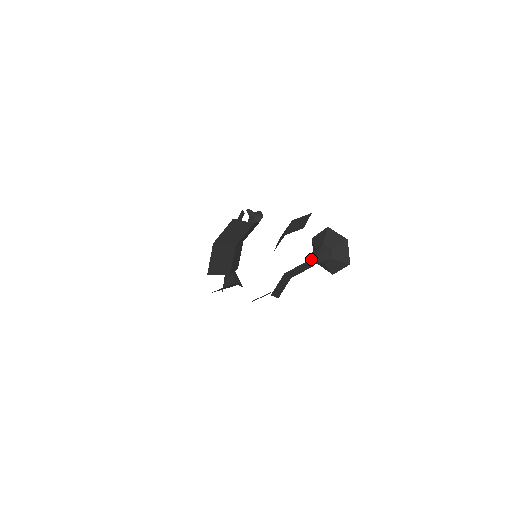
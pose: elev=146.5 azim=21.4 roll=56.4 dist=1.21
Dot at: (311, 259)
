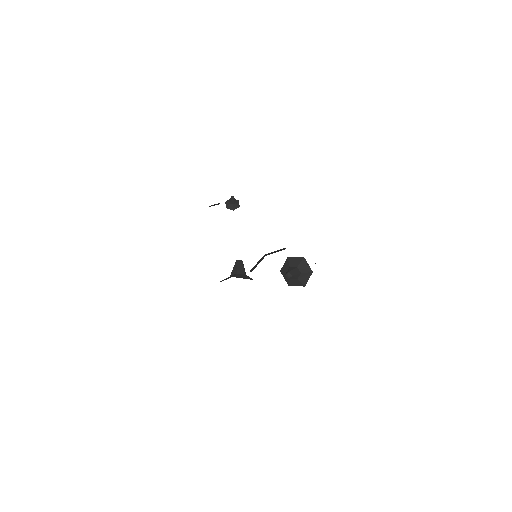
Dot at: (289, 275)
